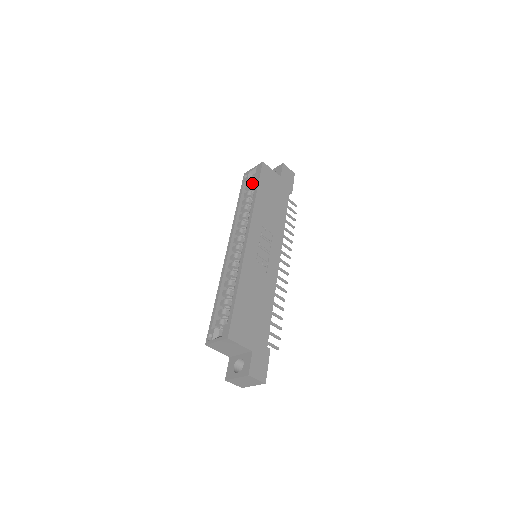
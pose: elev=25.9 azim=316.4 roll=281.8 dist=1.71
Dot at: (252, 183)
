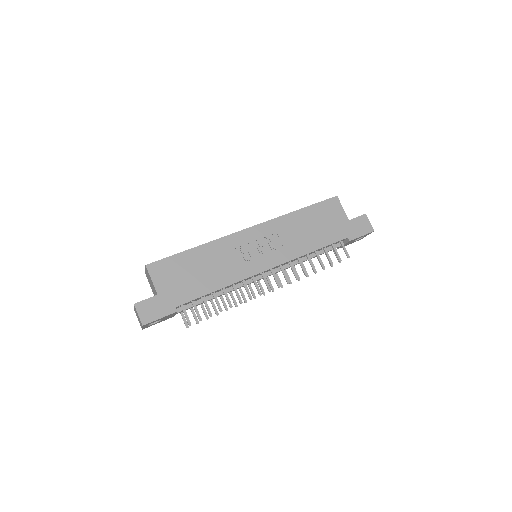
Dot at: occluded
